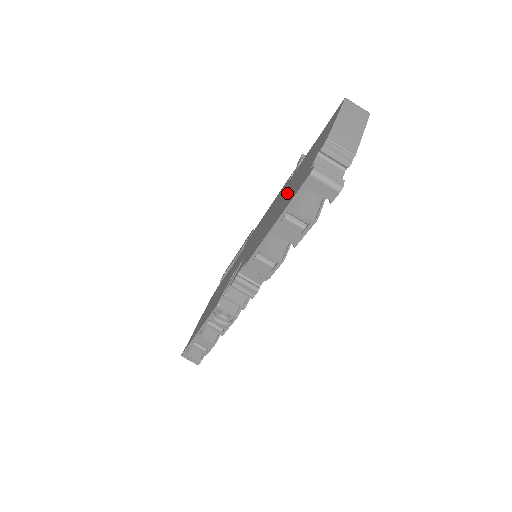
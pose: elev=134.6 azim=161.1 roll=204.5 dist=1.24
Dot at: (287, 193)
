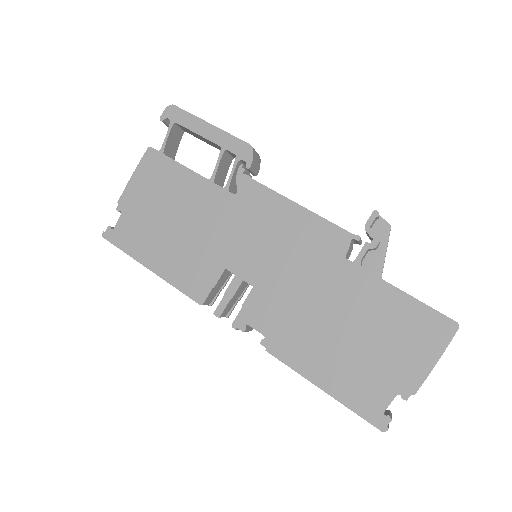
Dot at: (345, 335)
